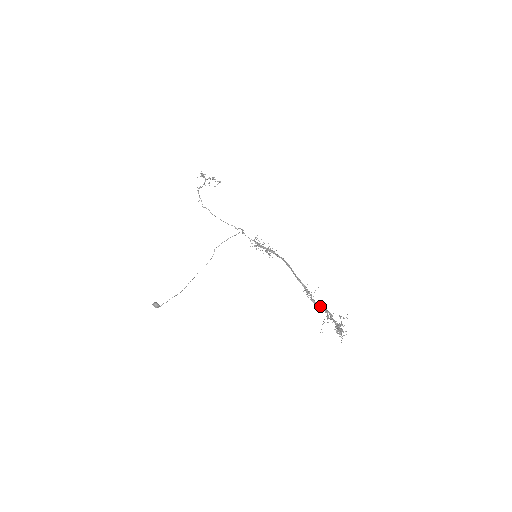
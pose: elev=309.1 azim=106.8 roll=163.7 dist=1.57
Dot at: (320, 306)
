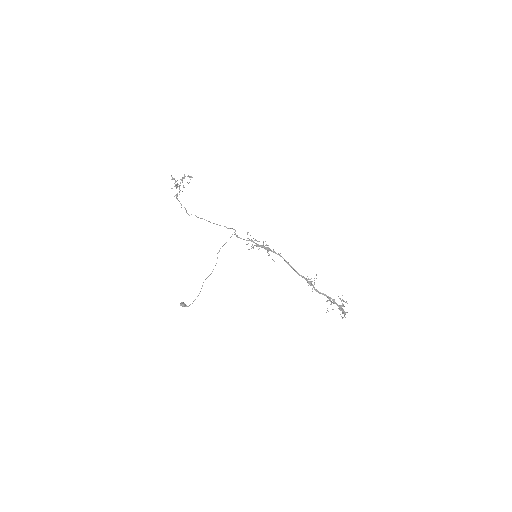
Dot at: (323, 294)
